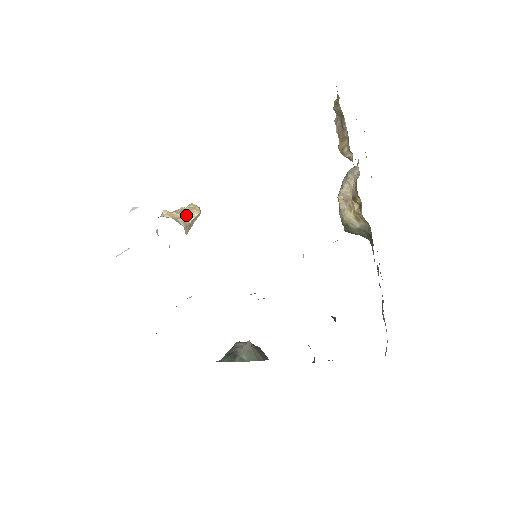
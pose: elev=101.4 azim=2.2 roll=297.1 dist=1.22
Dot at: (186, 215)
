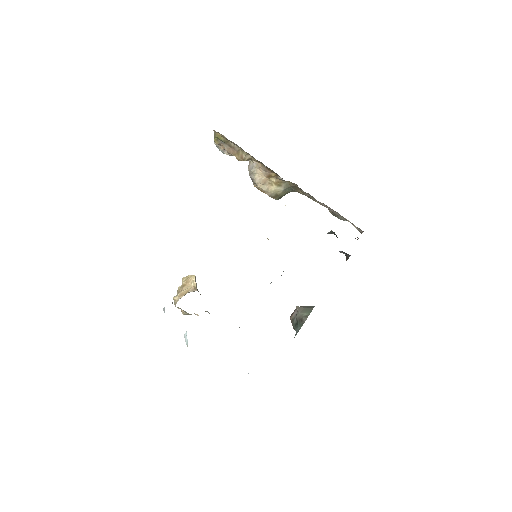
Dot at: (189, 286)
